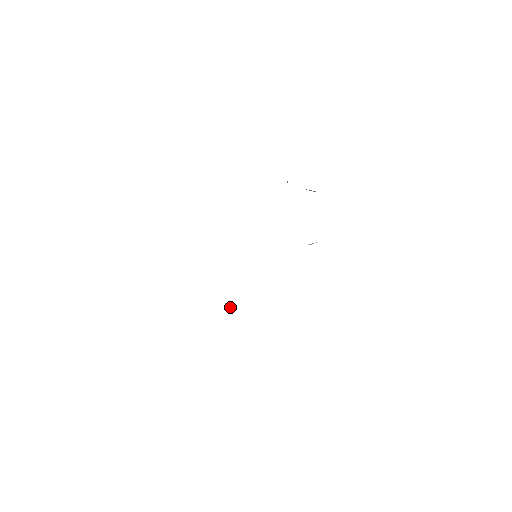
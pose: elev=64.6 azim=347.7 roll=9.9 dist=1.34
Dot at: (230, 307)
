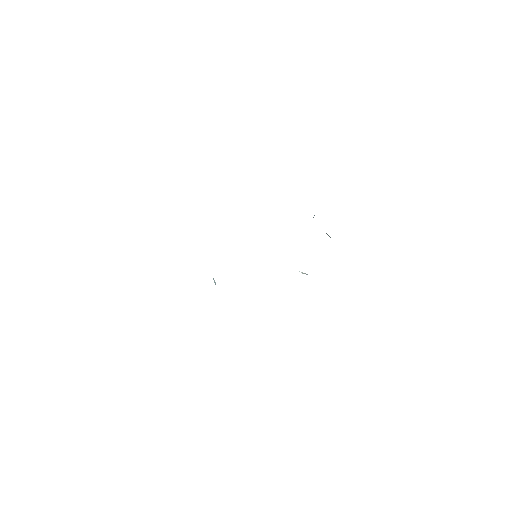
Dot at: (214, 281)
